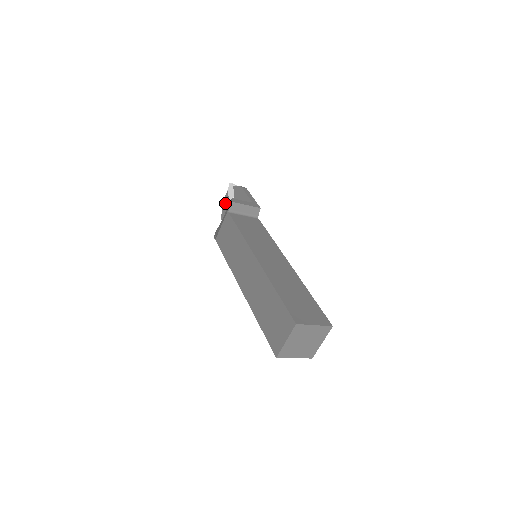
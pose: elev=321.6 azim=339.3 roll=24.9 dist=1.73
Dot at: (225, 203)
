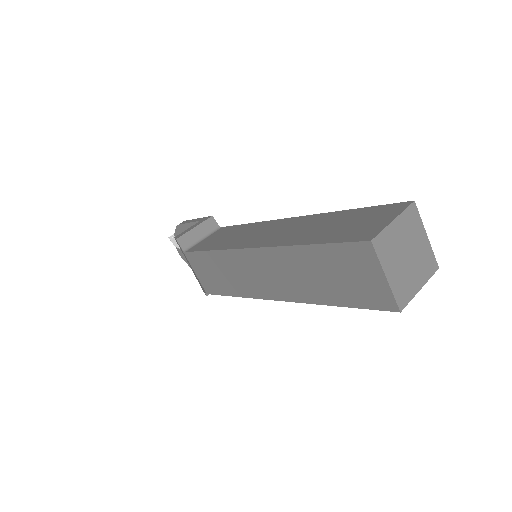
Dot at: (185, 259)
